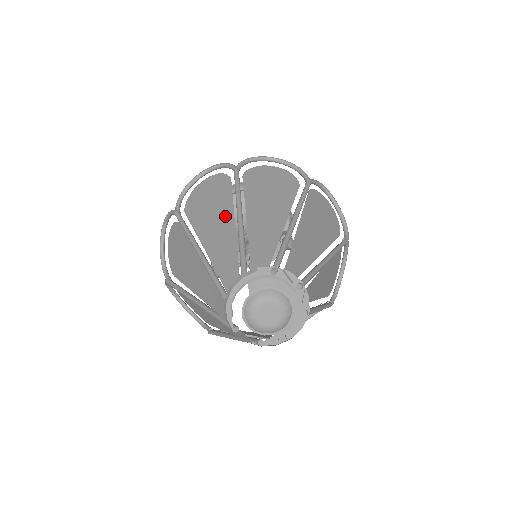
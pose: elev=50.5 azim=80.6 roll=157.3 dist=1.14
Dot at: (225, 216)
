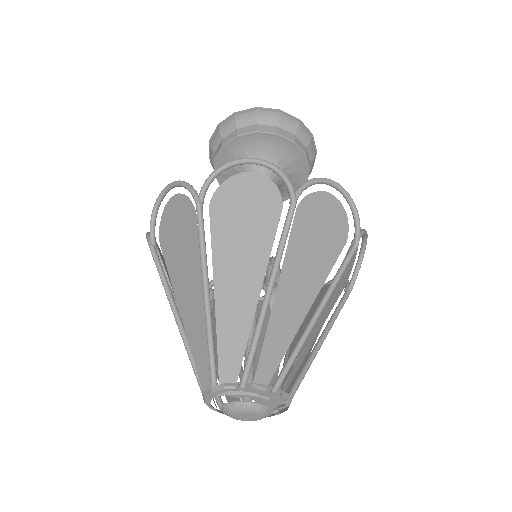
Dot at: (194, 278)
